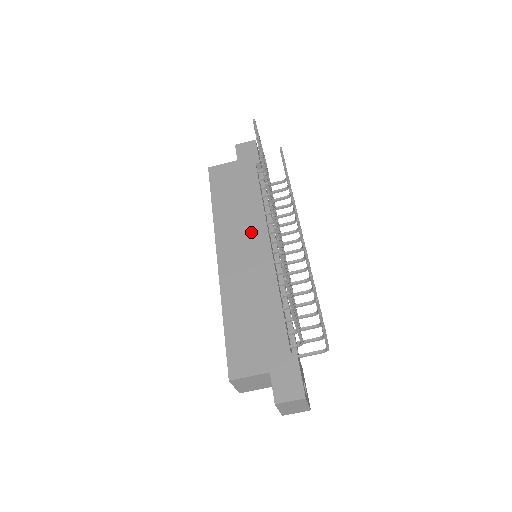
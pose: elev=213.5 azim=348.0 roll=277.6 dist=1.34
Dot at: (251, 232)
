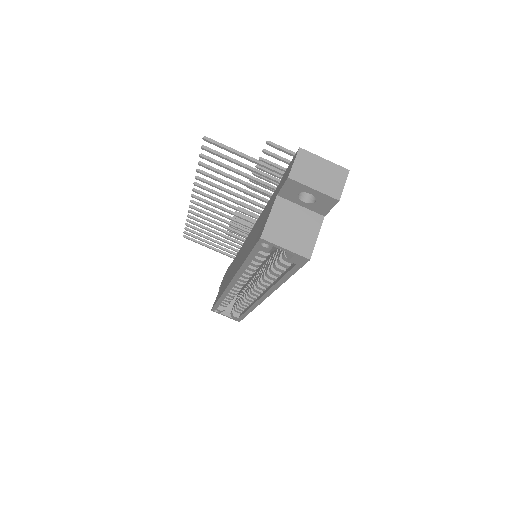
Dot at: (238, 256)
